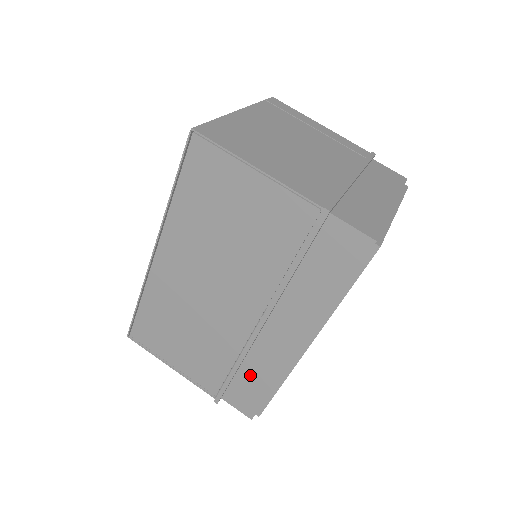
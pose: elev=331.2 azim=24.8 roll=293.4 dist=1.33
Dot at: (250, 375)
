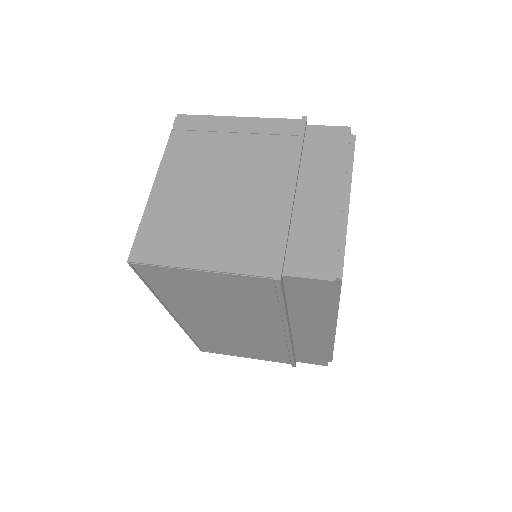
Dot at: (305, 351)
